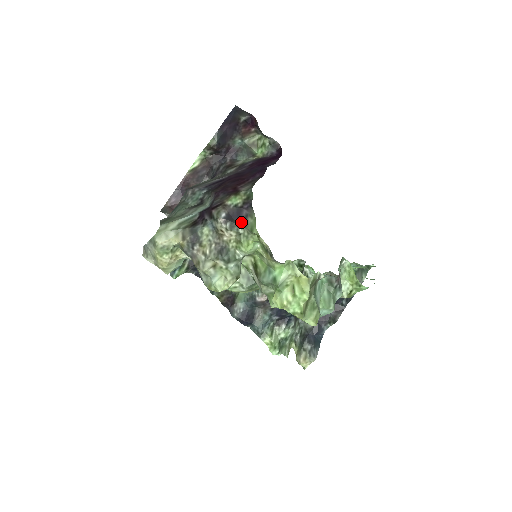
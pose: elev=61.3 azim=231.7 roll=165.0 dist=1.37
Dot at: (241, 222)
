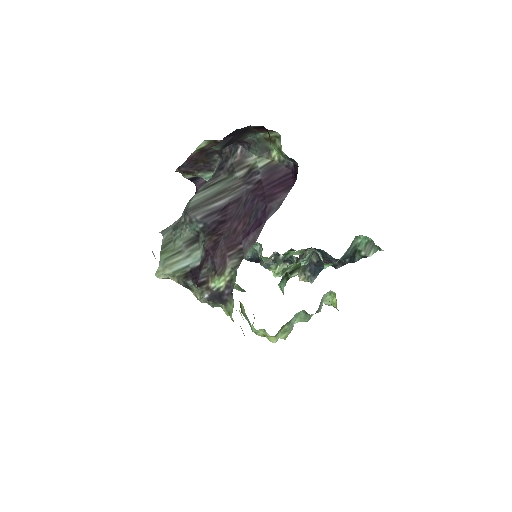
Dot at: (222, 302)
